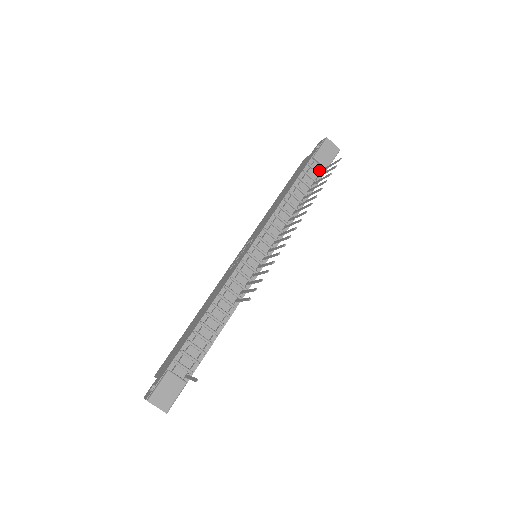
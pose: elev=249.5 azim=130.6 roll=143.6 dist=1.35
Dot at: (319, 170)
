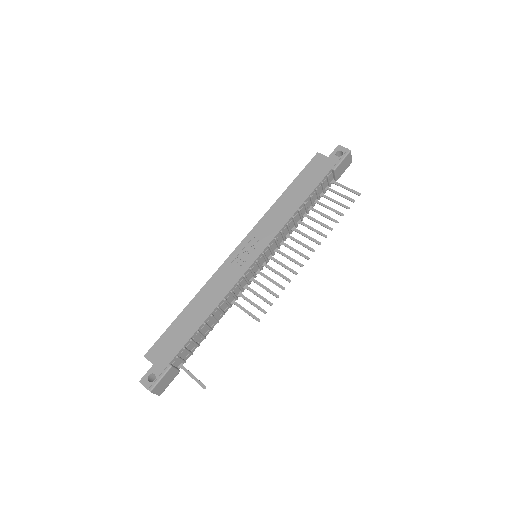
Dot at: (331, 180)
